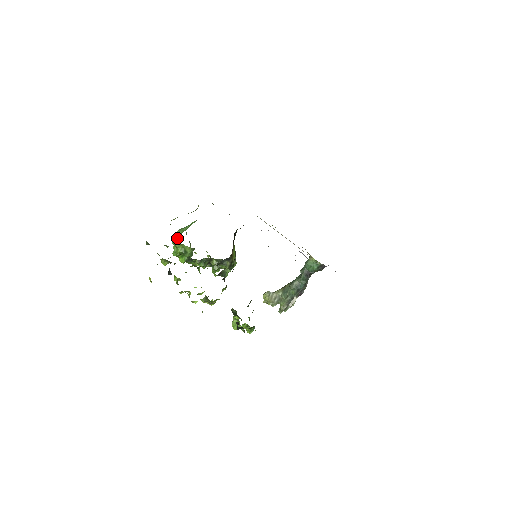
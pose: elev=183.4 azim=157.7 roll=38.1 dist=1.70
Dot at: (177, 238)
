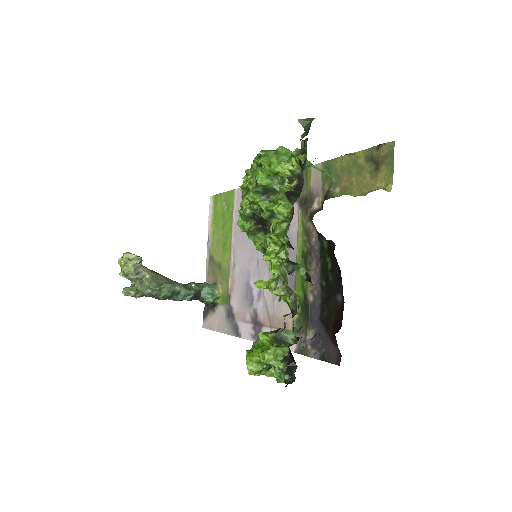
Dot at: occluded
